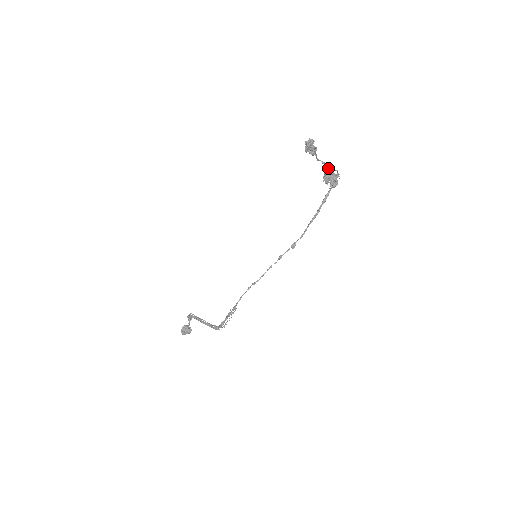
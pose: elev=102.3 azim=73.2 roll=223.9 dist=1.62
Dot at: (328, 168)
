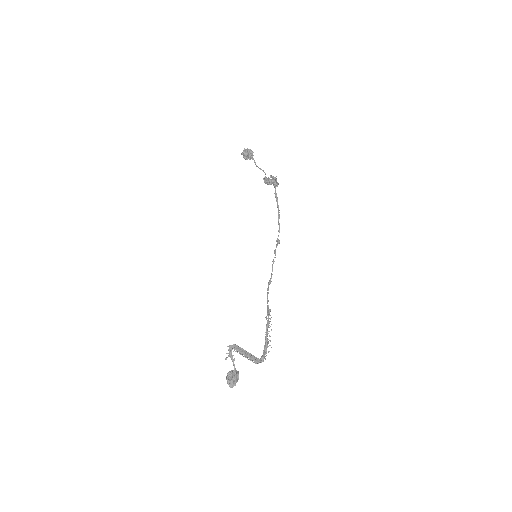
Dot at: (265, 174)
